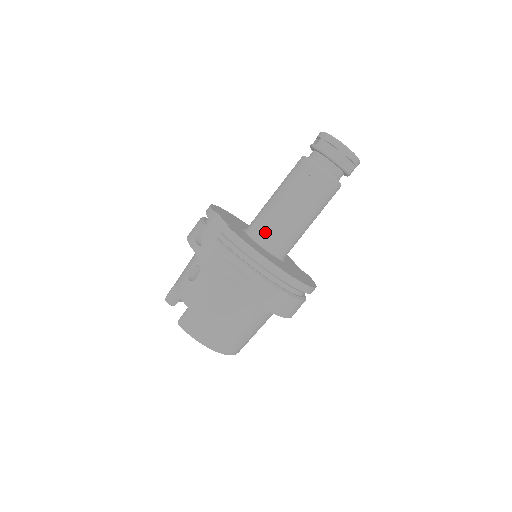
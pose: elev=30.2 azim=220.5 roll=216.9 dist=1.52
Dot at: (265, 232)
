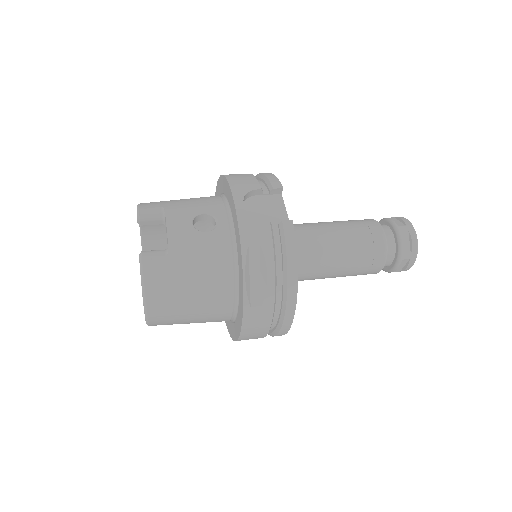
Dot at: occluded
